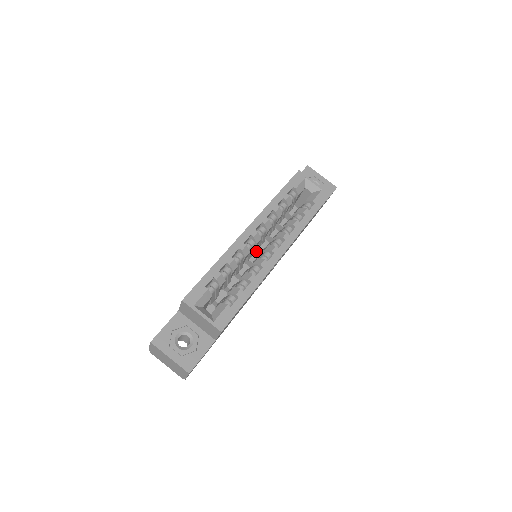
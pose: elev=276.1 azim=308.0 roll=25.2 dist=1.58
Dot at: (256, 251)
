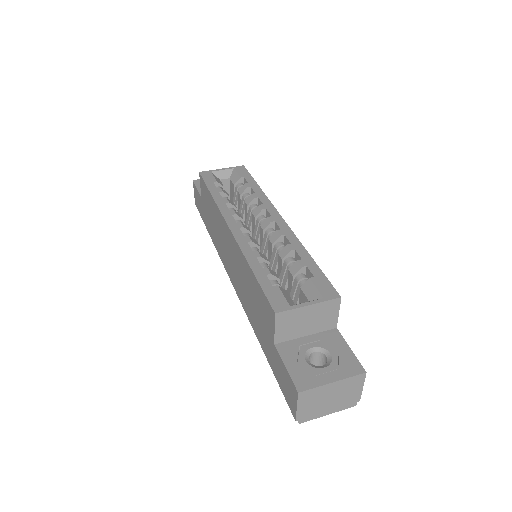
Dot at: occluded
